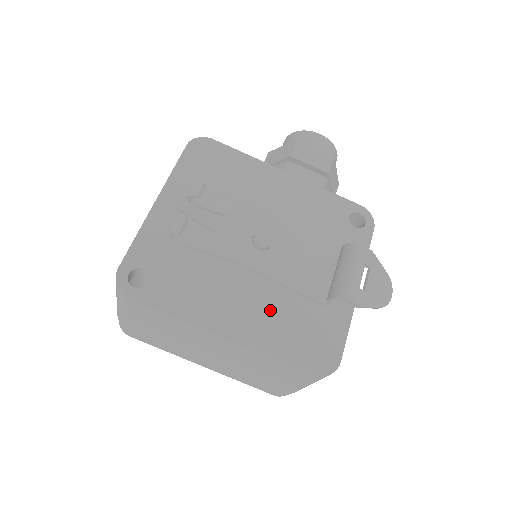
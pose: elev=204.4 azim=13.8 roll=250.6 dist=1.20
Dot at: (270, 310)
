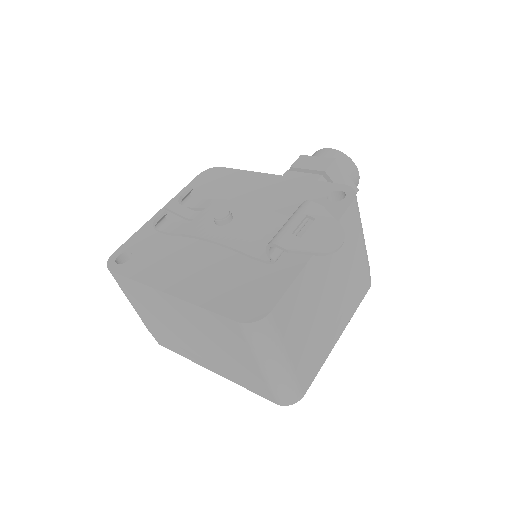
Dot at: (217, 272)
